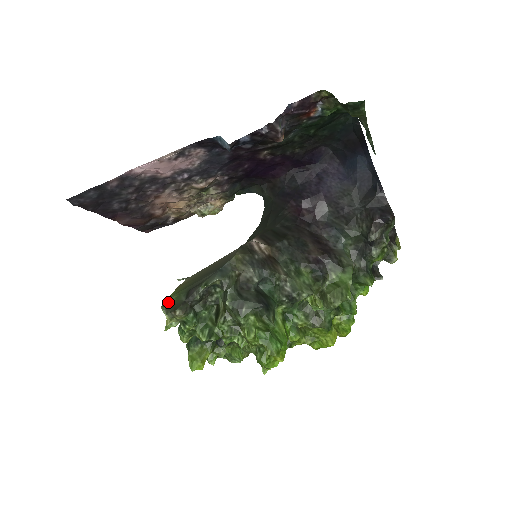
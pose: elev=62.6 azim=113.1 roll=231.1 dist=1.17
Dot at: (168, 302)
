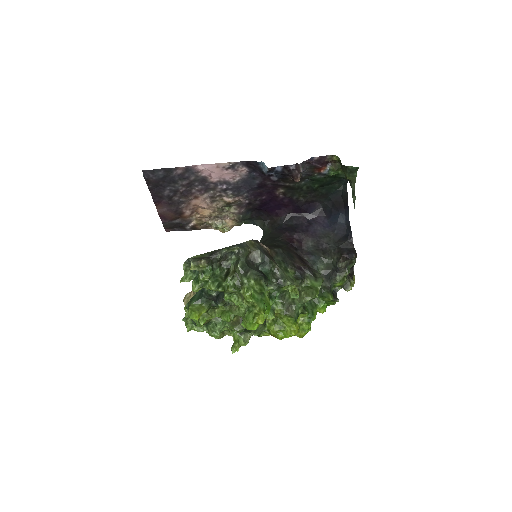
Dot at: (194, 257)
